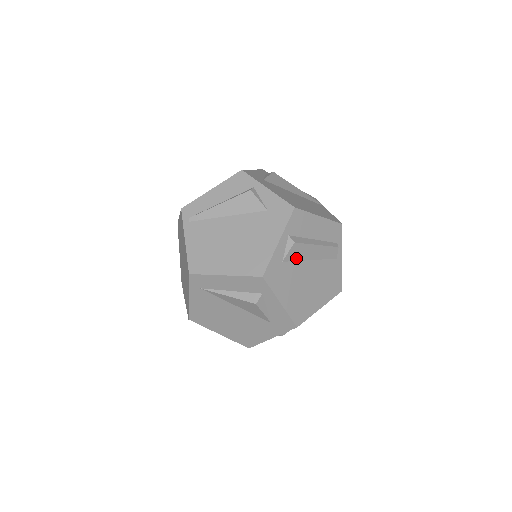
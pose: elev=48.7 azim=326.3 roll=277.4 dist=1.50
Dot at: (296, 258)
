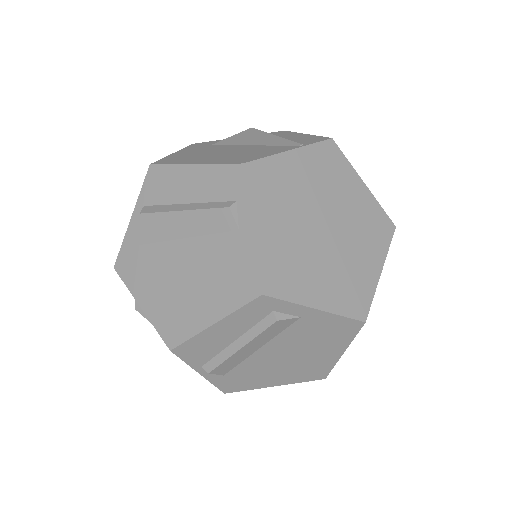
Dot at: (157, 237)
